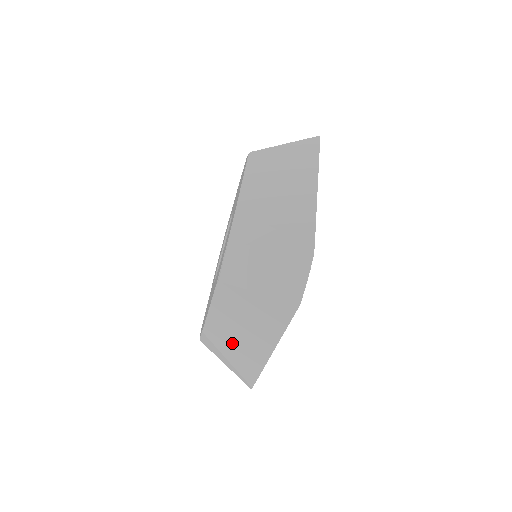
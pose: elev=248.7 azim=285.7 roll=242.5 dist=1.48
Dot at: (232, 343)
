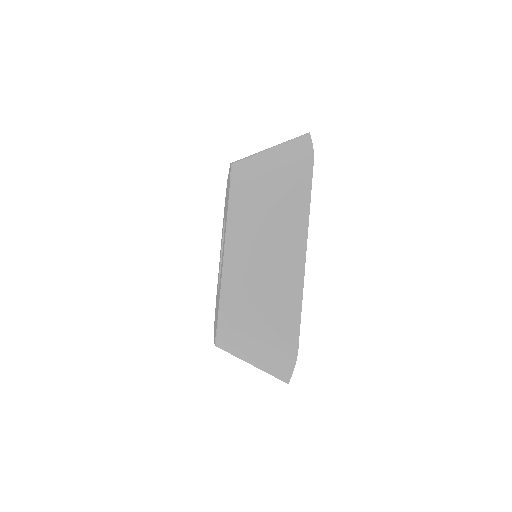
Dot at: occluded
